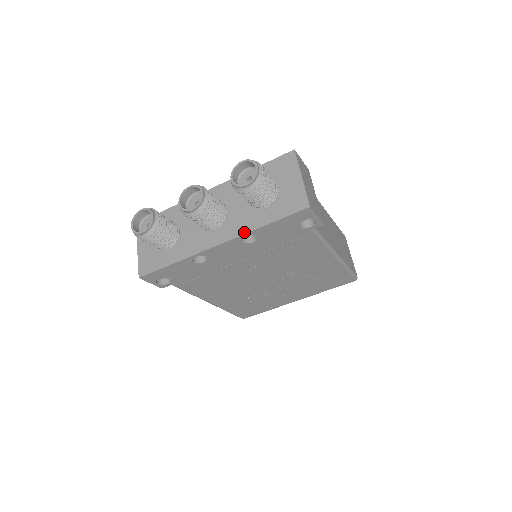
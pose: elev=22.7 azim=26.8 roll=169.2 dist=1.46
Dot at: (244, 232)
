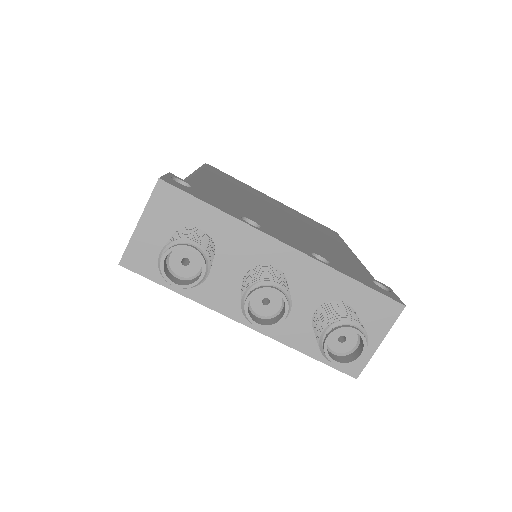
Dot at: (280, 340)
